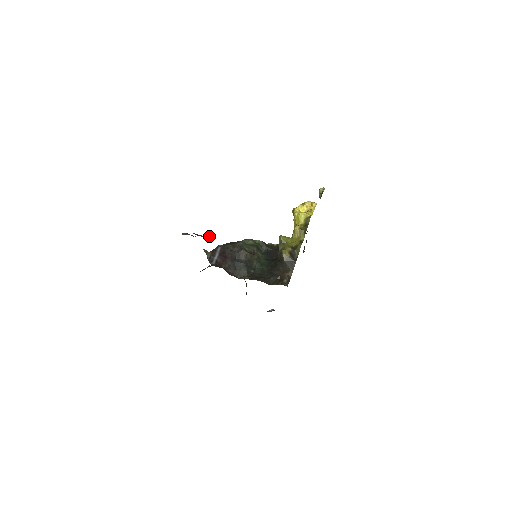
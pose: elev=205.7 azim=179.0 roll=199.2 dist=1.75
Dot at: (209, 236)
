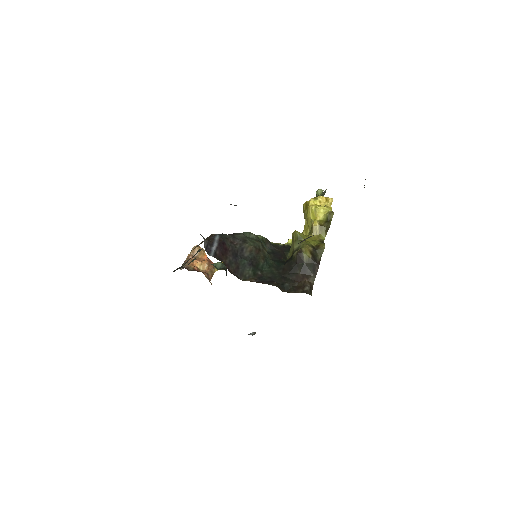
Dot at: (236, 205)
